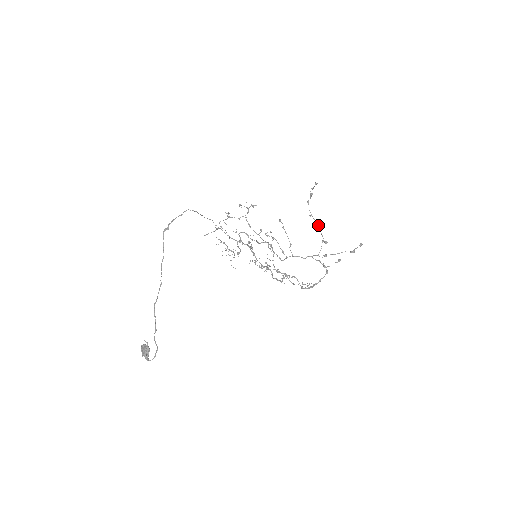
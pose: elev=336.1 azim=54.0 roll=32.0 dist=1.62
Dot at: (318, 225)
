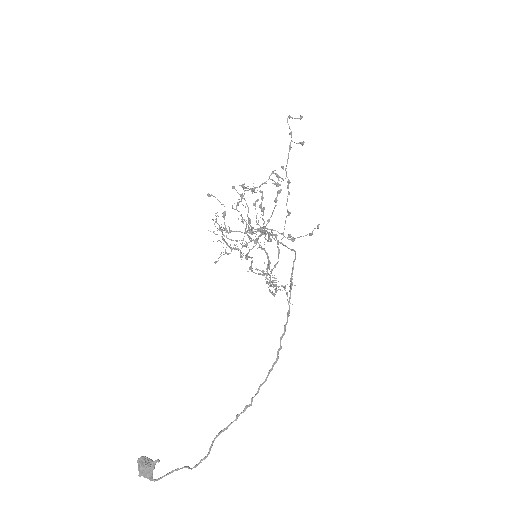
Dot at: occluded
